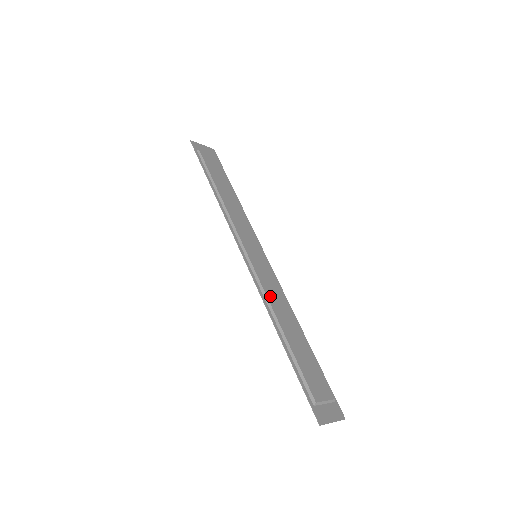
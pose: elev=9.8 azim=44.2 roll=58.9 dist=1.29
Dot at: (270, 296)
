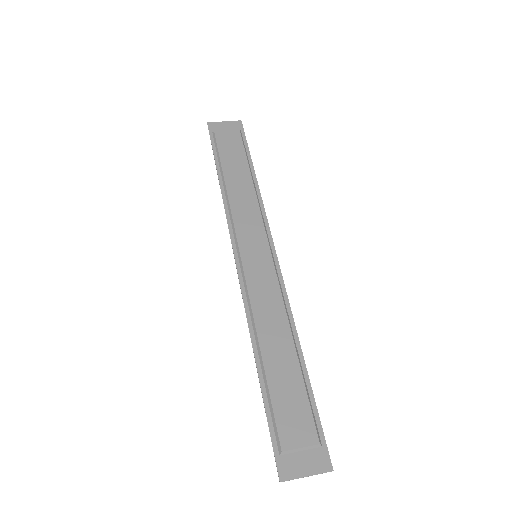
Dot at: (258, 309)
